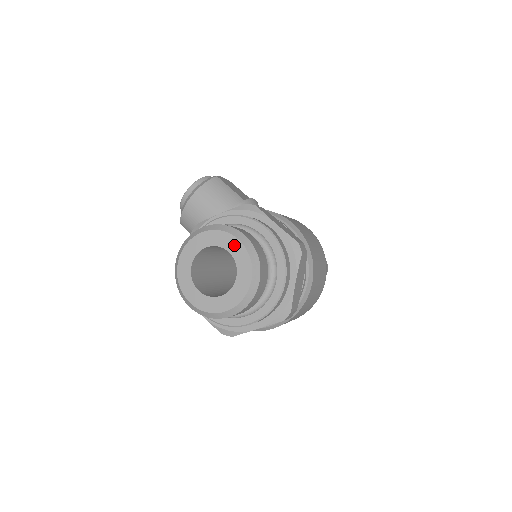
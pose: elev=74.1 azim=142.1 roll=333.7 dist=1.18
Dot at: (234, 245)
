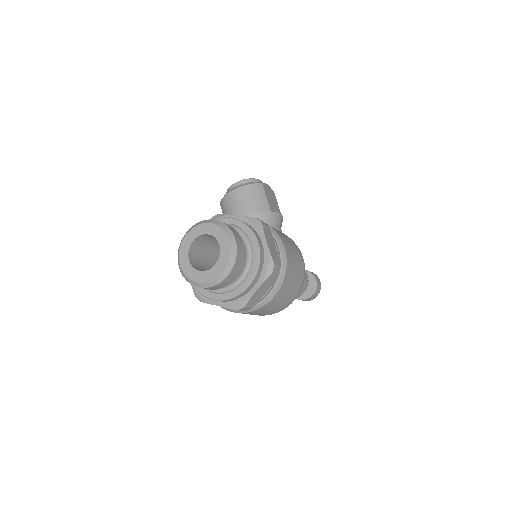
Dot at: (225, 243)
